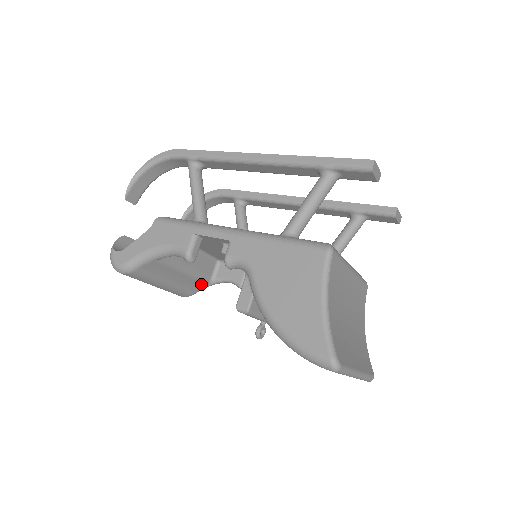
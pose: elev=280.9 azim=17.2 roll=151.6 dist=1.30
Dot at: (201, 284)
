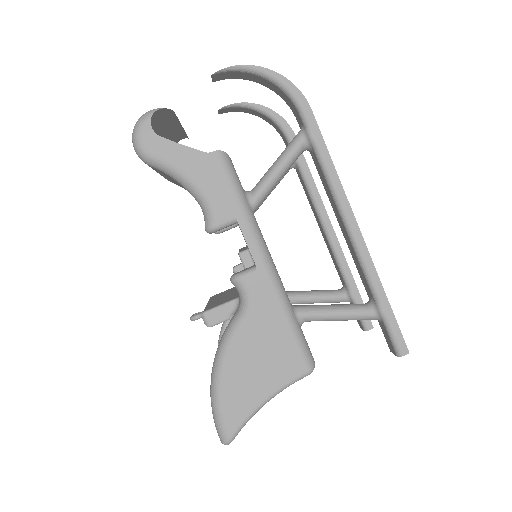
Dot at: occluded
